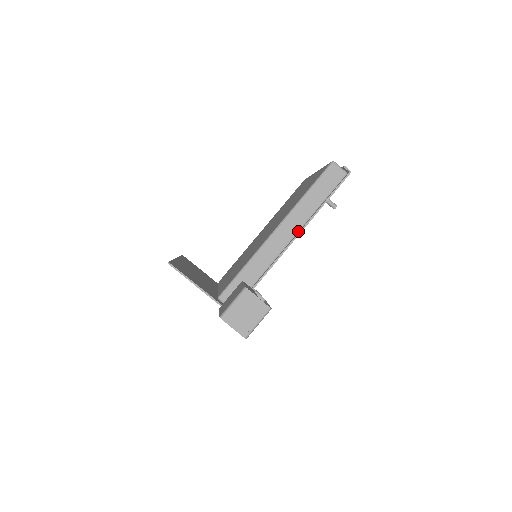
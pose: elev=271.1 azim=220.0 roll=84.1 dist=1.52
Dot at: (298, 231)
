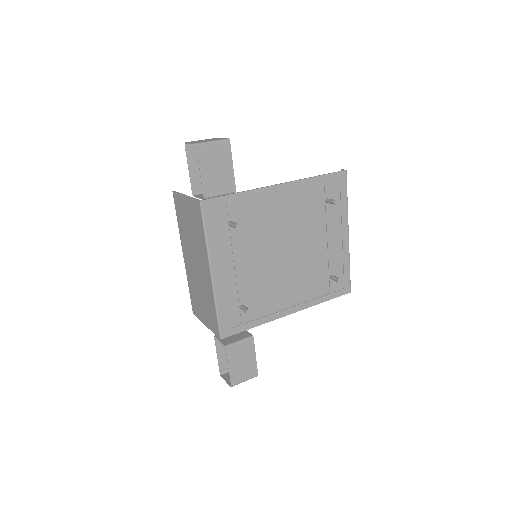
Dot at: (289, 185)
